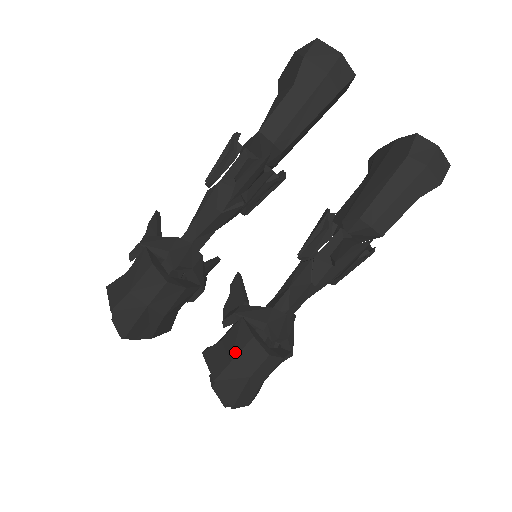
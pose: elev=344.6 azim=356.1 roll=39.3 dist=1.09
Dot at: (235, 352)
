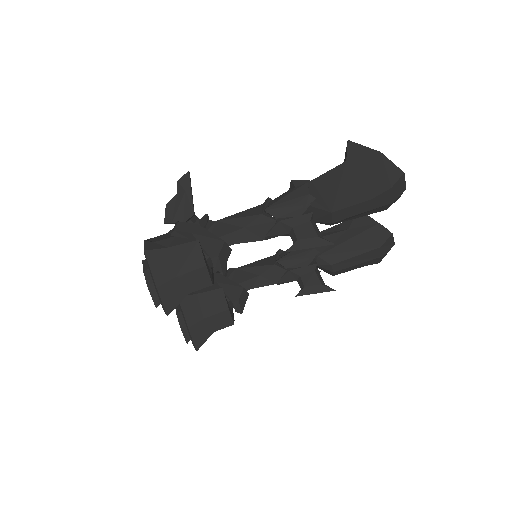
Dot at: (210, 313)
